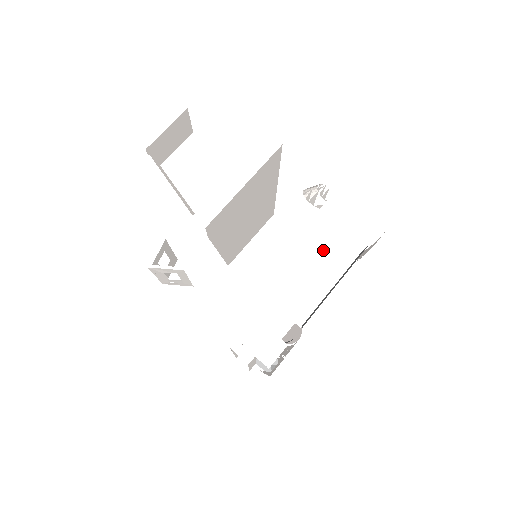
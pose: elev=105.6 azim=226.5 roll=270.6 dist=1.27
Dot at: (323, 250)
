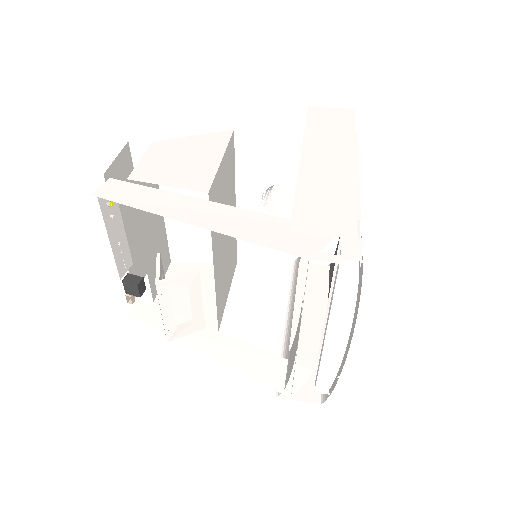
Dot at: (331, 156)
